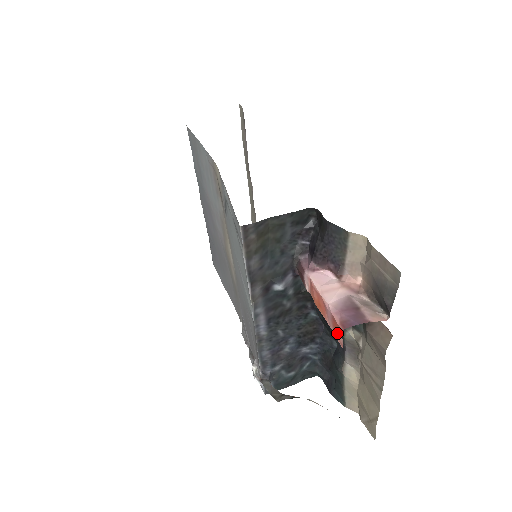
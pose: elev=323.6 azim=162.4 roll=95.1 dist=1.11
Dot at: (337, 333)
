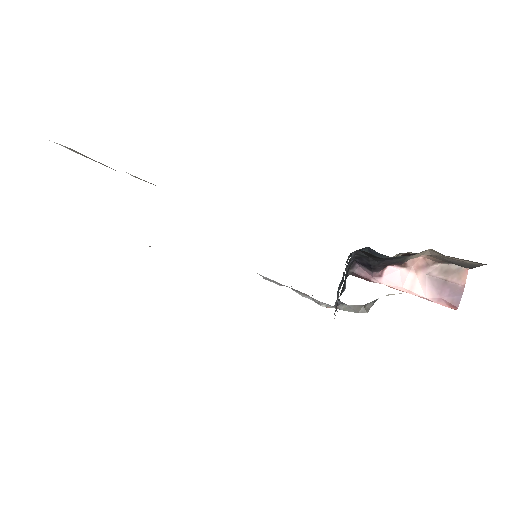
Dot at: occluded
